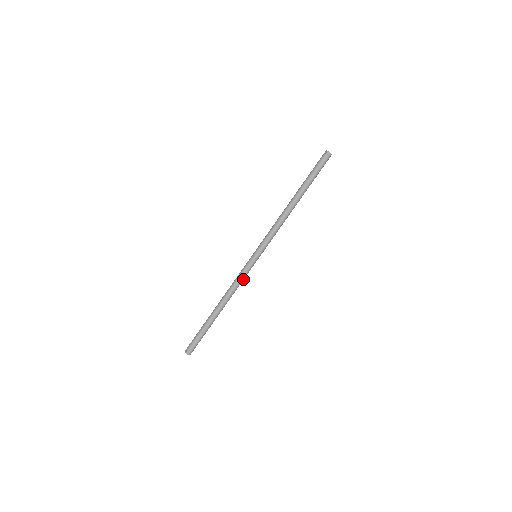
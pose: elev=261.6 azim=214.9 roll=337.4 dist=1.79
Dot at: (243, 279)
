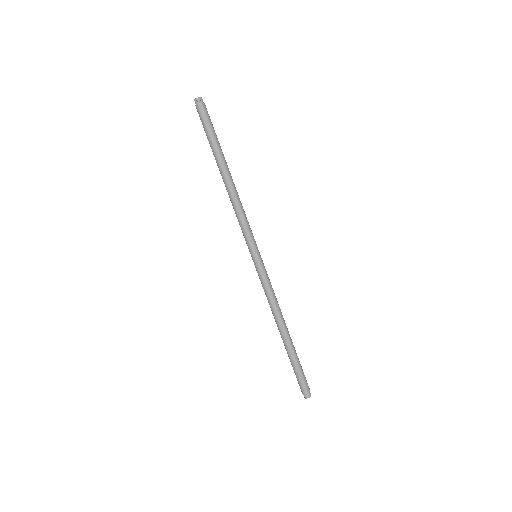
Dot at: (270, 287)
